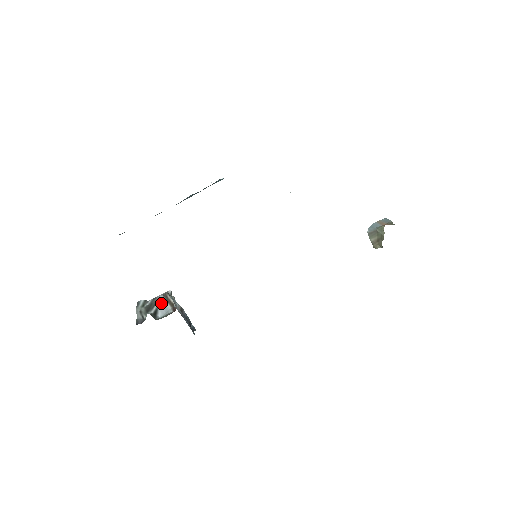
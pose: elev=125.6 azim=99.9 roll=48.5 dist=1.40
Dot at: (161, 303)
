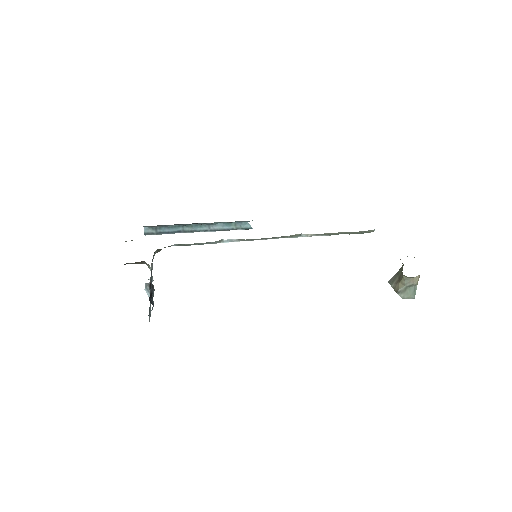
Dot at: occluded
